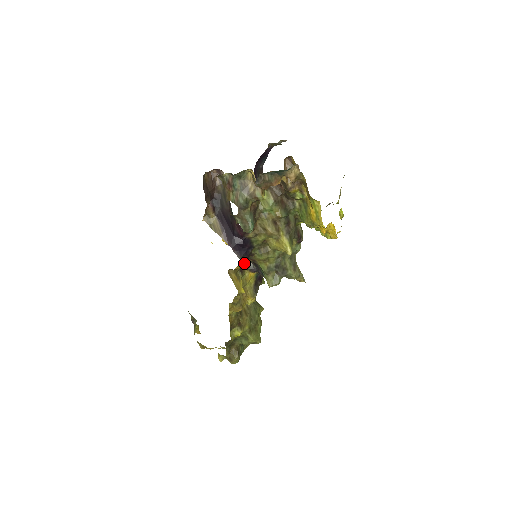
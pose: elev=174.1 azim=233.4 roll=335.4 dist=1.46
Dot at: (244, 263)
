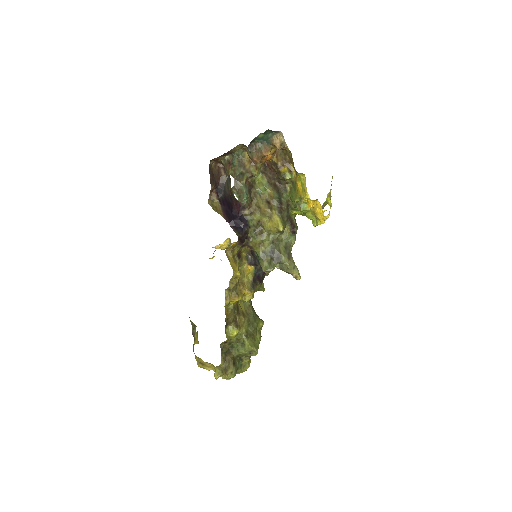
Dot at: (239, 235)
